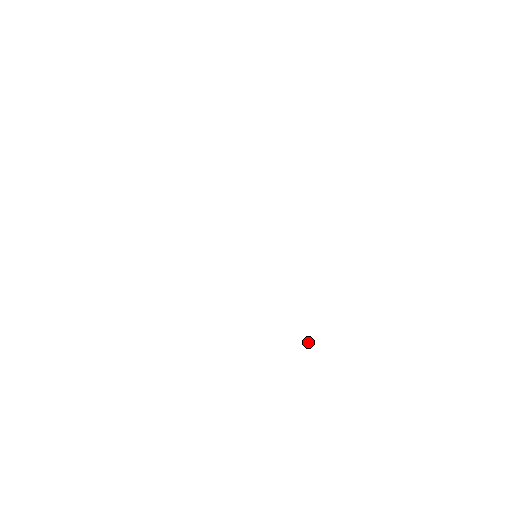
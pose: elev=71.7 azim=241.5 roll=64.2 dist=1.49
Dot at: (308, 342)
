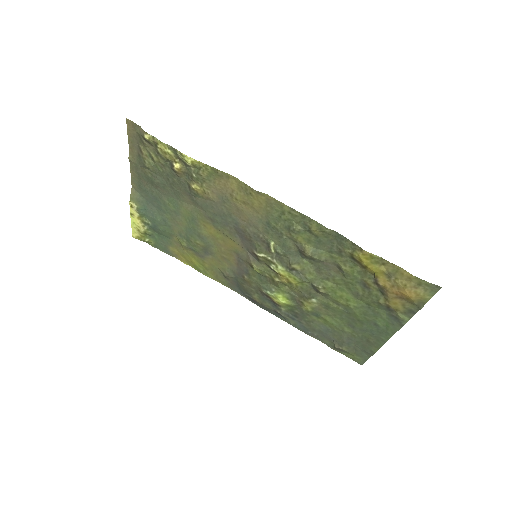
Dot at: (361, 253)
